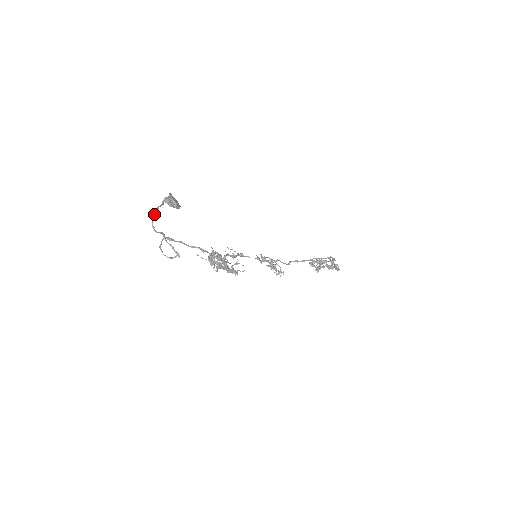
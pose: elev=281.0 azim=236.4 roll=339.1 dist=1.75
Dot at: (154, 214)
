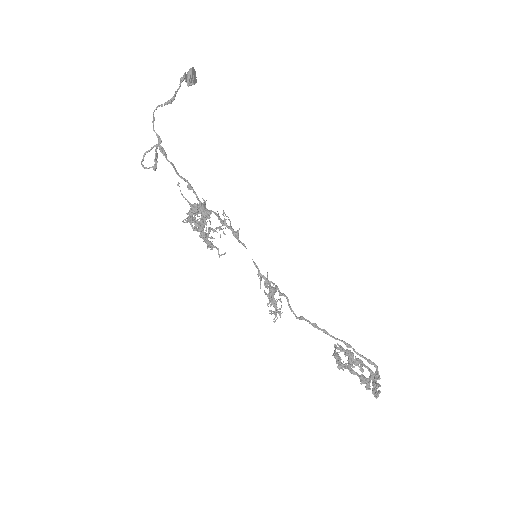
Dot at: occluded
